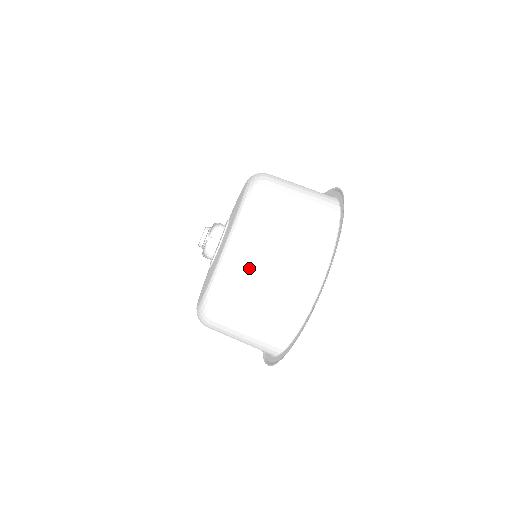
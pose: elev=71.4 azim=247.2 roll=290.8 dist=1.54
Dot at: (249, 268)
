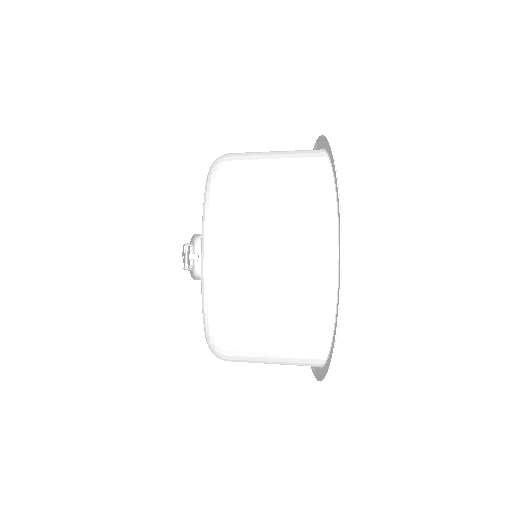
Dot at: (239, 246)
